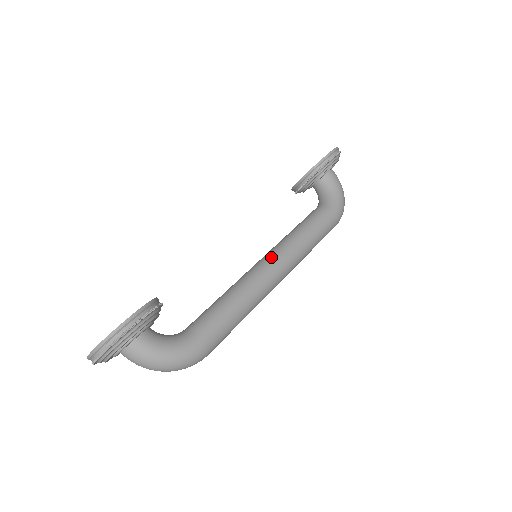
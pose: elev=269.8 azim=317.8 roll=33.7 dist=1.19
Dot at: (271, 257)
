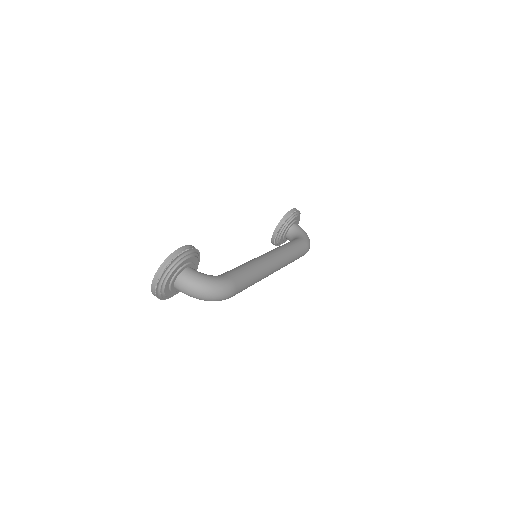
Dot at: (267, 253)
